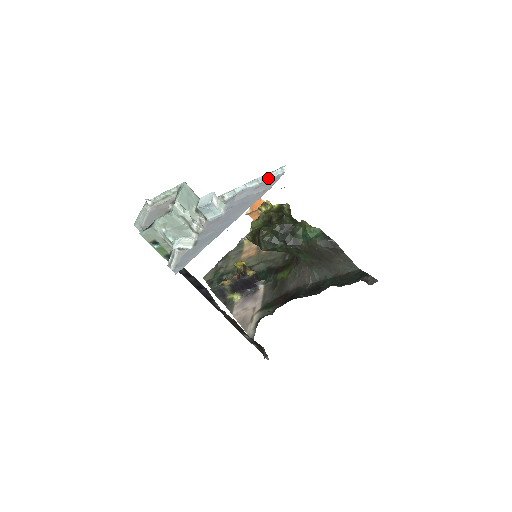
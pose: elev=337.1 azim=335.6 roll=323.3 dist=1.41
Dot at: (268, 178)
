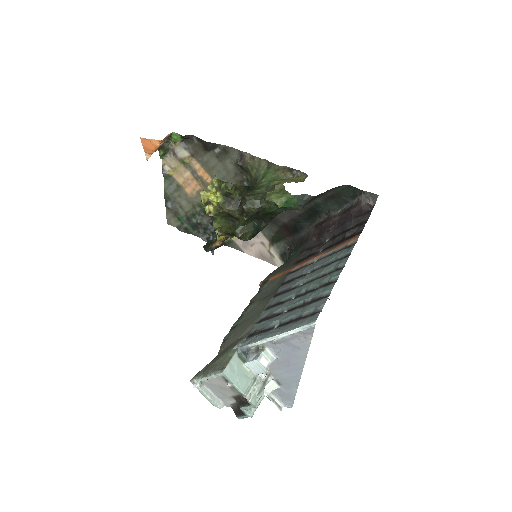
Dot at: (299, 330)
